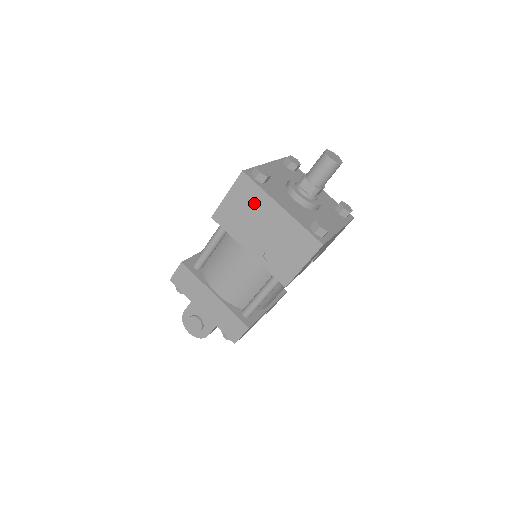
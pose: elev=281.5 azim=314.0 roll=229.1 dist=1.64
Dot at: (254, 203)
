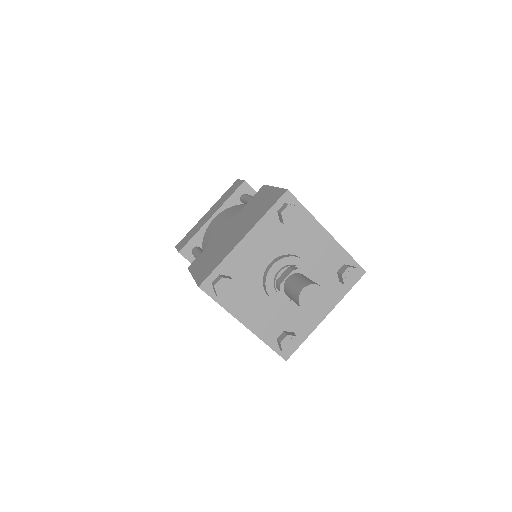
Dot at: occluded
